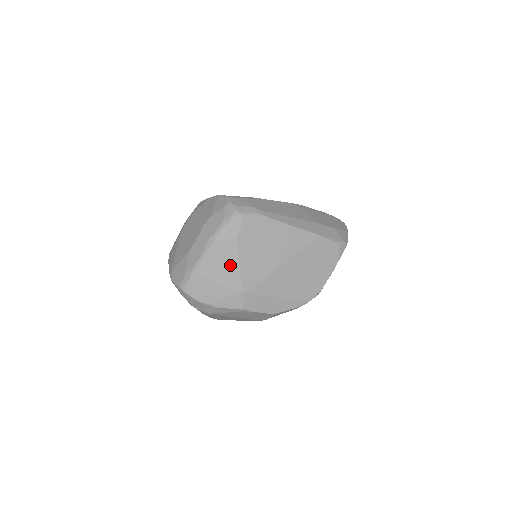
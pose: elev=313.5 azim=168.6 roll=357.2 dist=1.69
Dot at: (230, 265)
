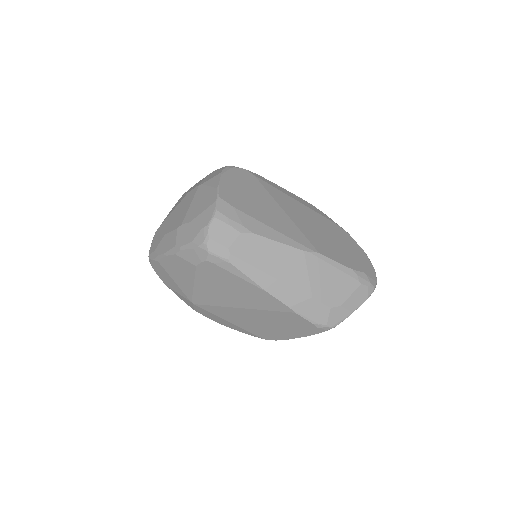
Dot at: (186, 279)
